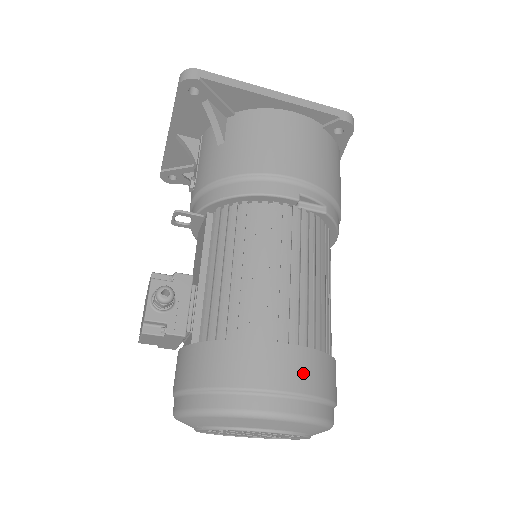
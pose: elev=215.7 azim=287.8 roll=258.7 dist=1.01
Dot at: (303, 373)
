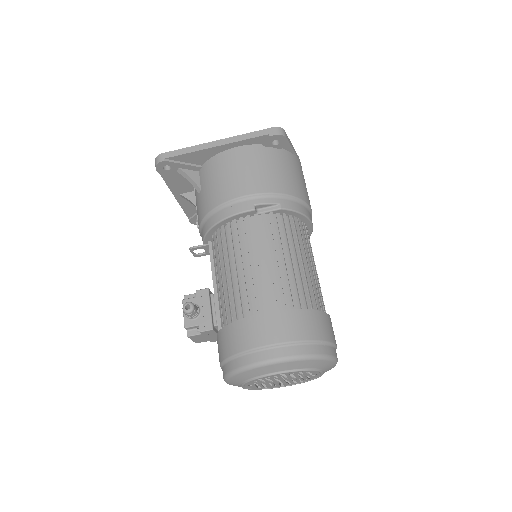
Dot at: (283, 328)
